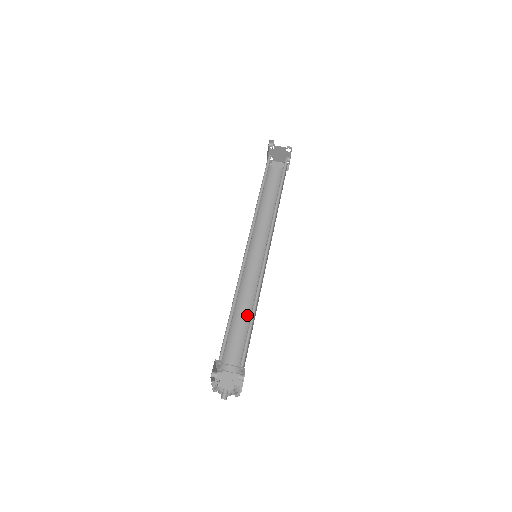
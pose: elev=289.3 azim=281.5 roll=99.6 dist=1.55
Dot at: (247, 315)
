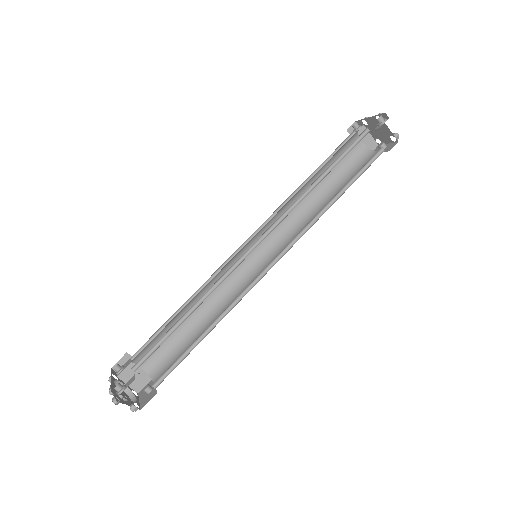
Dot at: (199, 314)
